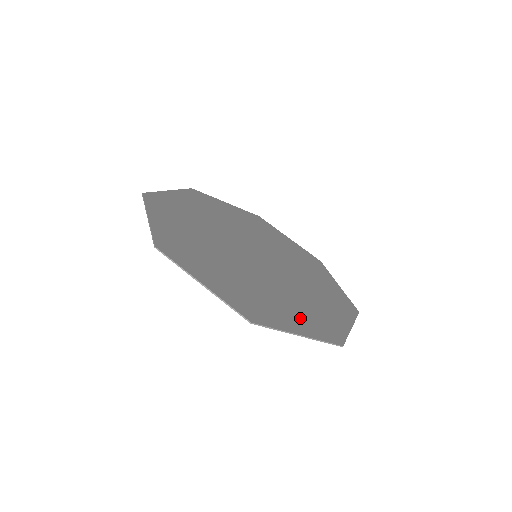
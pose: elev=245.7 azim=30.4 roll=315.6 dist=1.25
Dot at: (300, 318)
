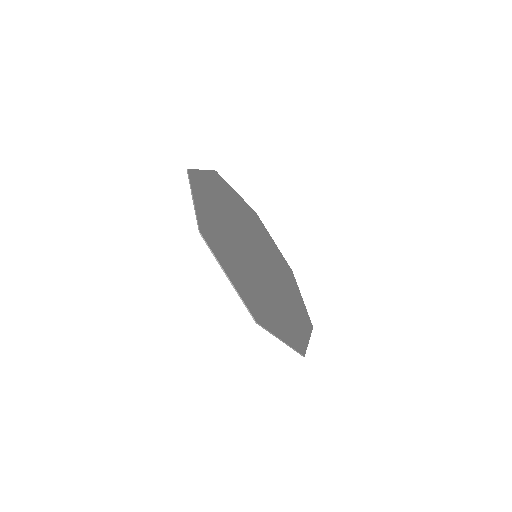
Dot at: (242, 282)
